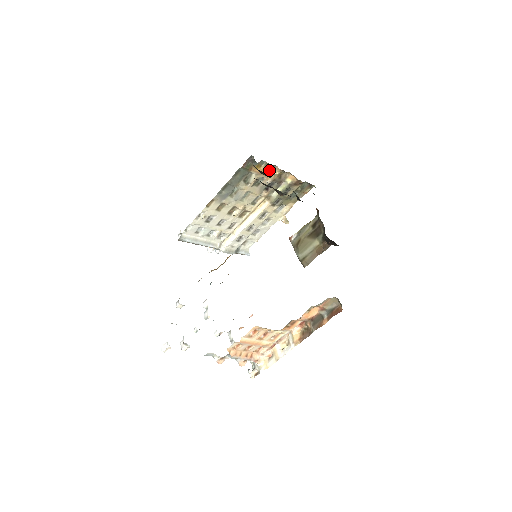
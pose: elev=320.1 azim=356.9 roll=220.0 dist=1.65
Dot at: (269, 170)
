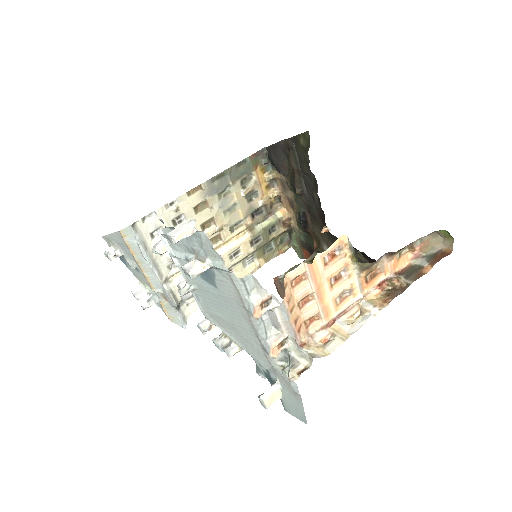
Dot at: (268, 186)
